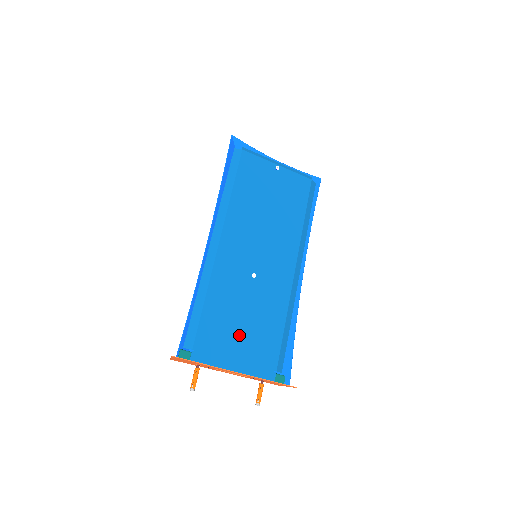
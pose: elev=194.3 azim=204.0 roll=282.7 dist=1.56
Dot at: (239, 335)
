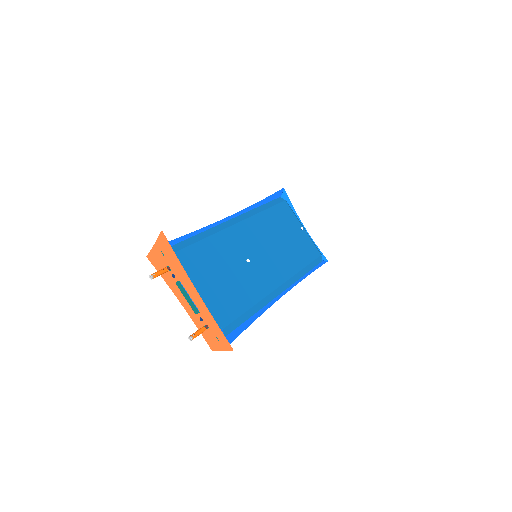
Dot at: (213, 279)
